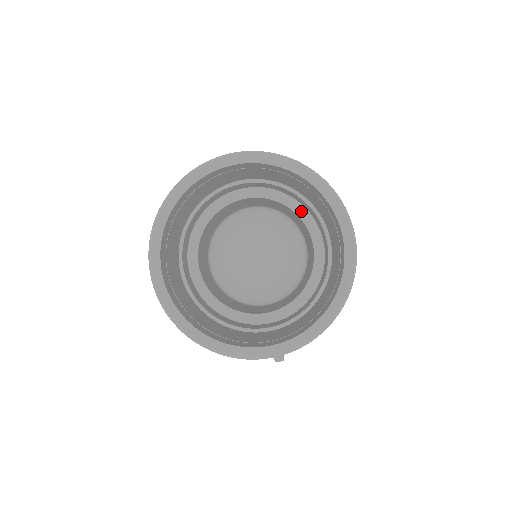
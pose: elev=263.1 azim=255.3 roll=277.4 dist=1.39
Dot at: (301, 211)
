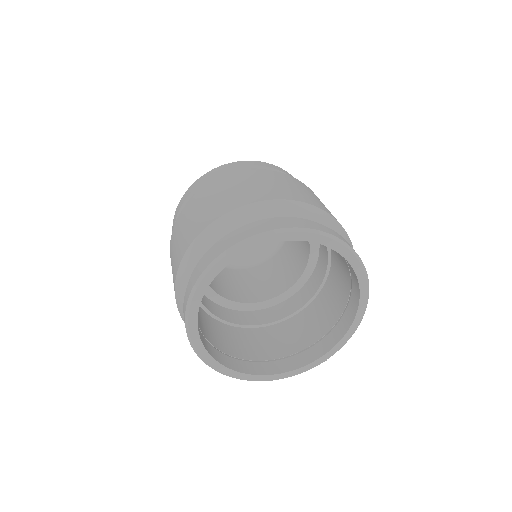
Dot at: occluded
